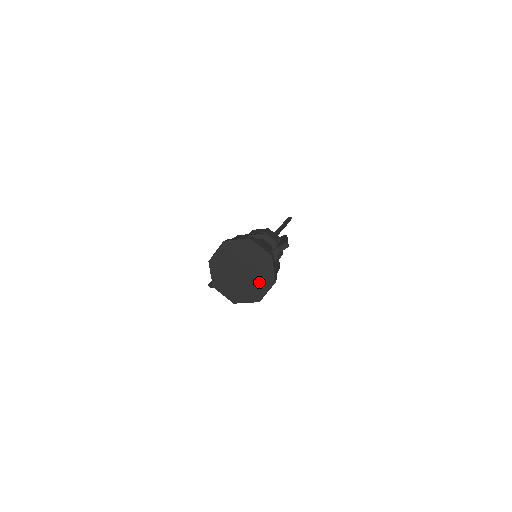
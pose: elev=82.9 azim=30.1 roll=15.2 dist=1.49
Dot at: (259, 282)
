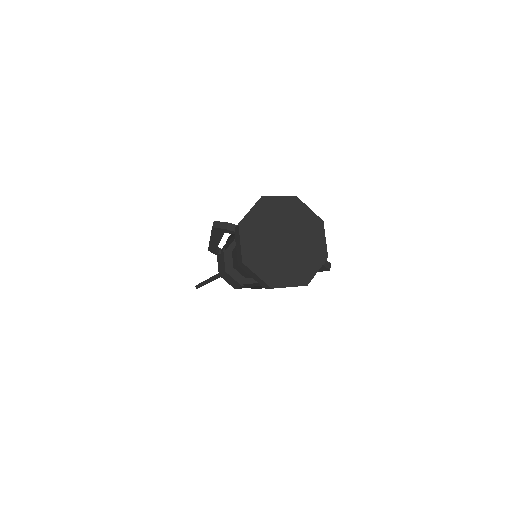
Dot at: (292, 268)
